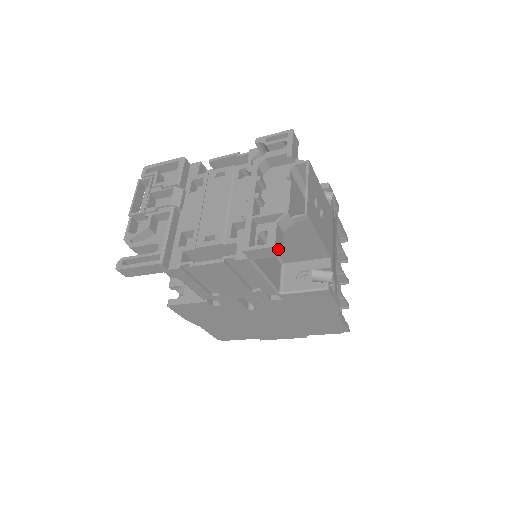
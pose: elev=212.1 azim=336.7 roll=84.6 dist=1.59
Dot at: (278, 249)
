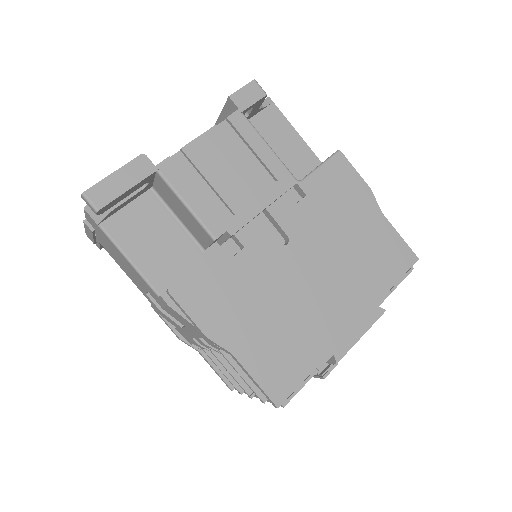
Dot at: (260, 87)
